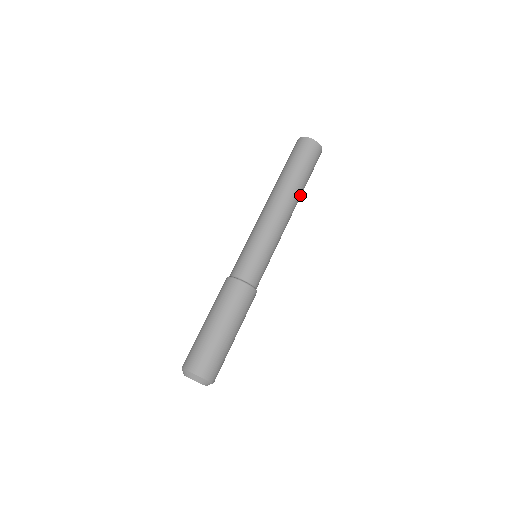
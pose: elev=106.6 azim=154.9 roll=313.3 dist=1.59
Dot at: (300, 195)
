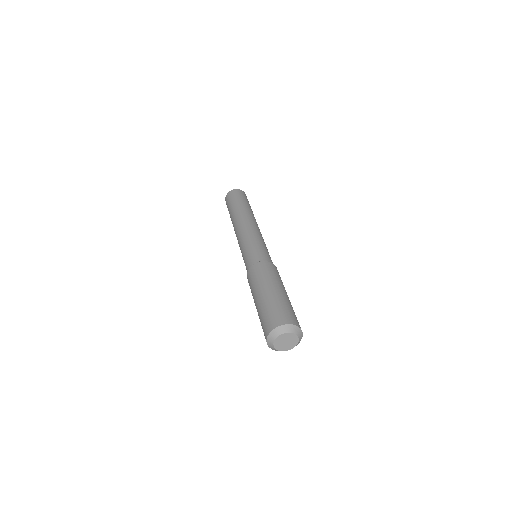
Dot at: occluded
